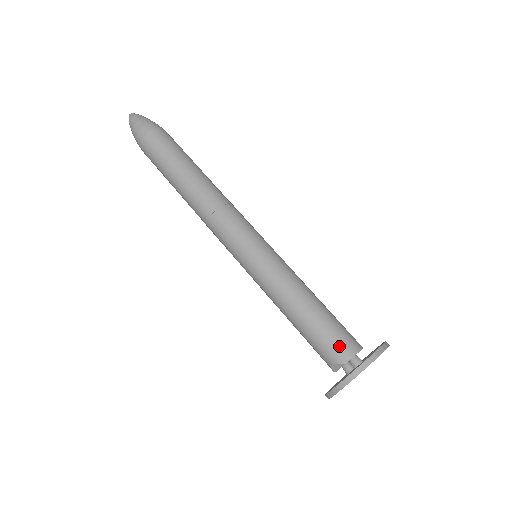
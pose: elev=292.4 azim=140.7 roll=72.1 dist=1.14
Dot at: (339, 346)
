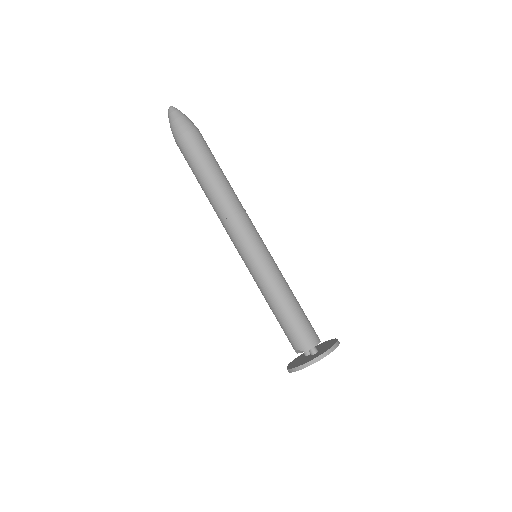
Dot at: (304, 339)
